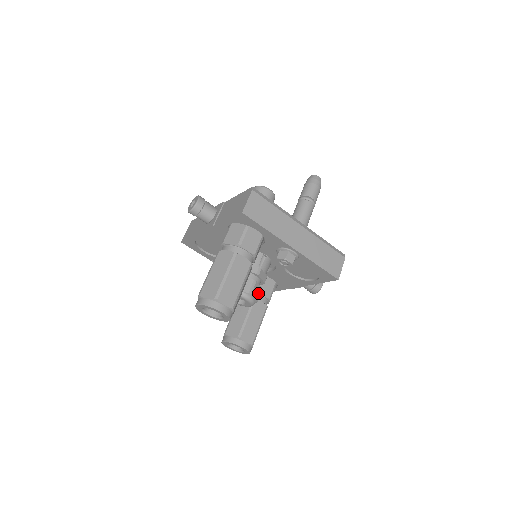
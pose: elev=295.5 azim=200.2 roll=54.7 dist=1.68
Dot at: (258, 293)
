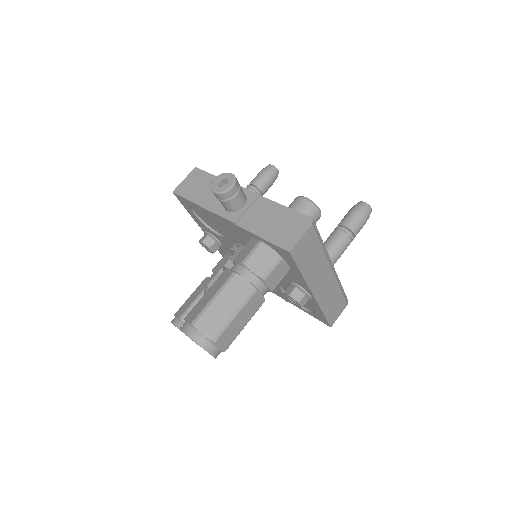
Dot at: occluded
